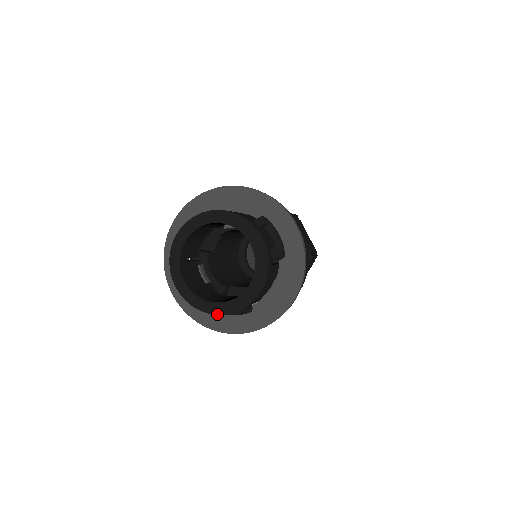
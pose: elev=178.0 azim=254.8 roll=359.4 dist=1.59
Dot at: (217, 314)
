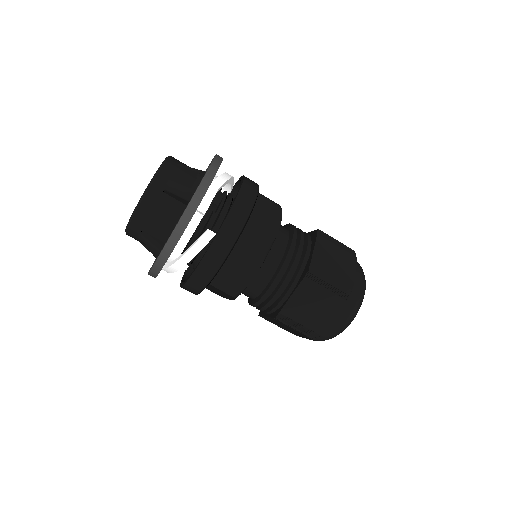
Dot at: (126, 233)
